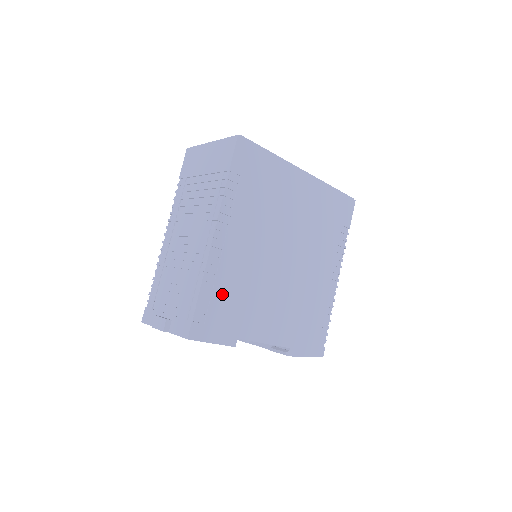
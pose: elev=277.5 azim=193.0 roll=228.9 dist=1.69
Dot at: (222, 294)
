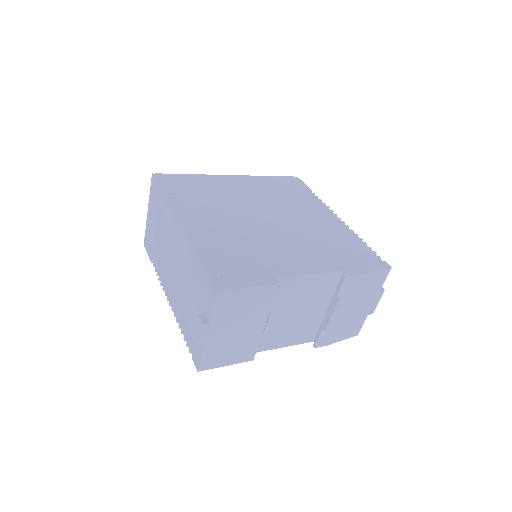
Dot at: (225, 254)
